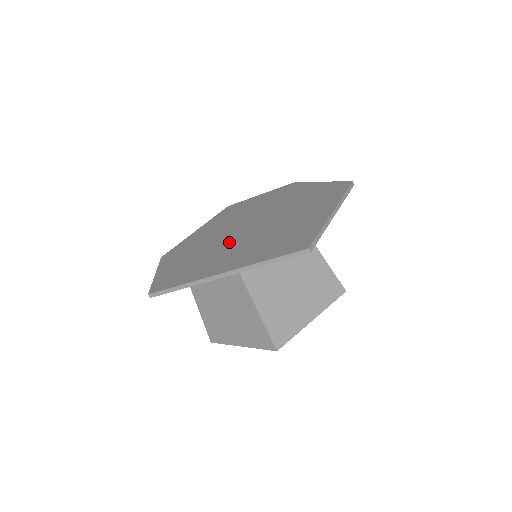
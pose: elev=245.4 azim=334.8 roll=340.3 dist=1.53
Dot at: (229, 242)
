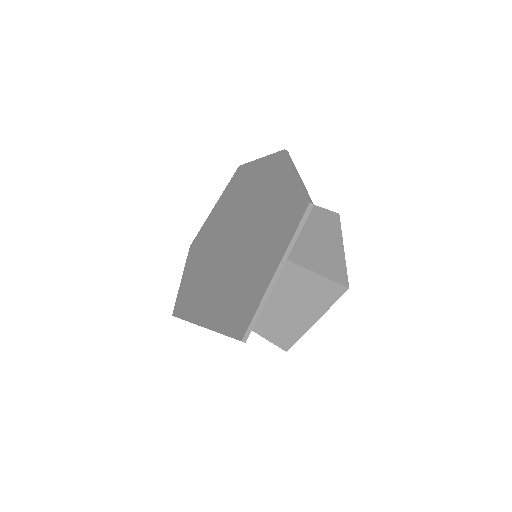
Dot at: (218, 264)
